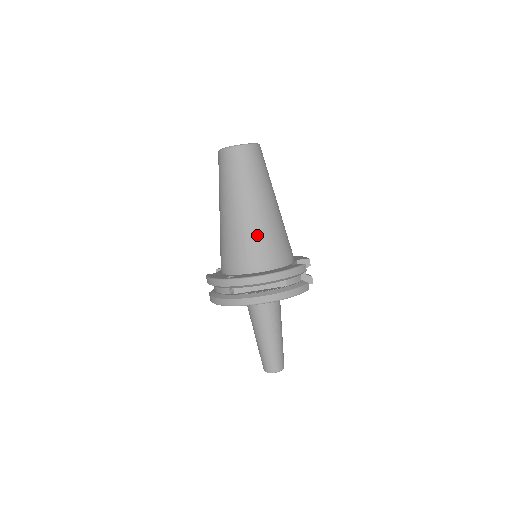
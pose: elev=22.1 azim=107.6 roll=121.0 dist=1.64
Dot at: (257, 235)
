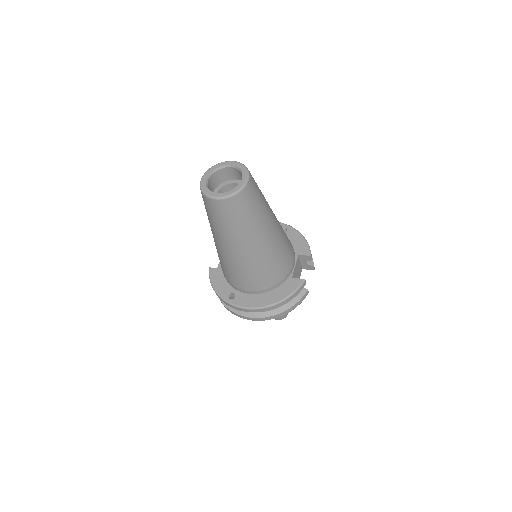
Dot at: (254, 270)
